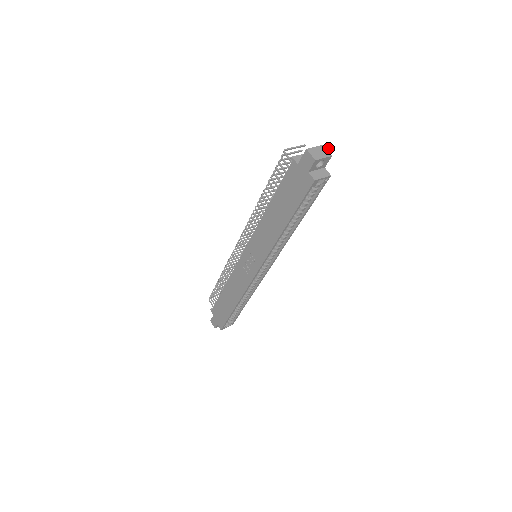
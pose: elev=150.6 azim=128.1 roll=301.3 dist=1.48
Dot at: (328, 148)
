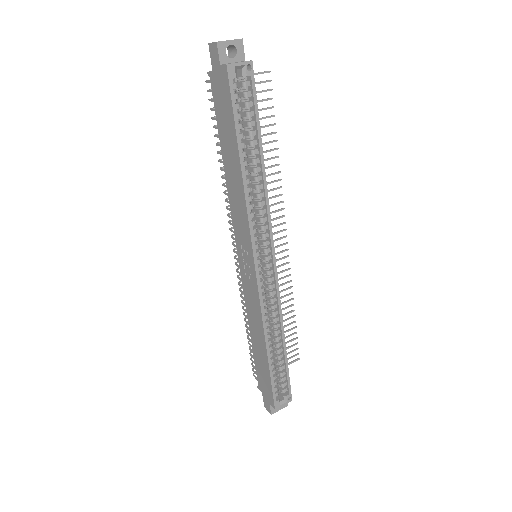
Dot at: (267, 71)
